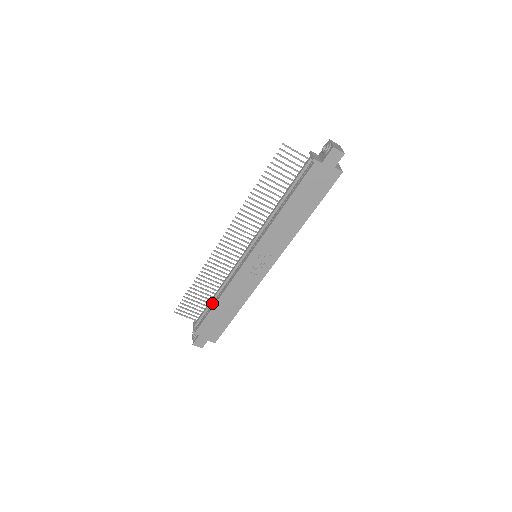
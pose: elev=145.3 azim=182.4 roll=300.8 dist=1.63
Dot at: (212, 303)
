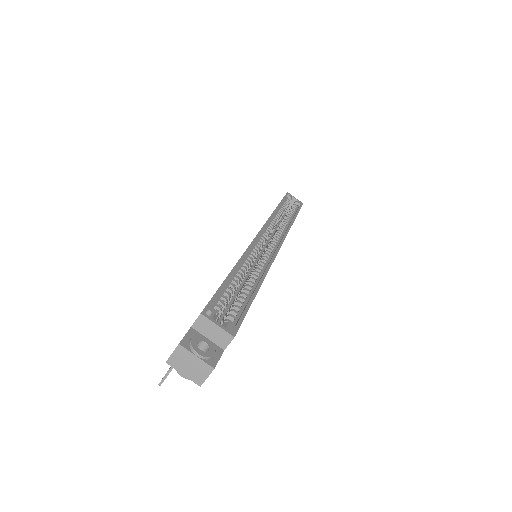
Dot at: occluded
